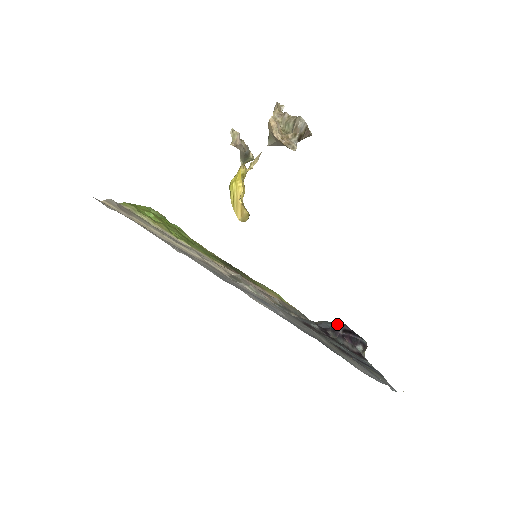
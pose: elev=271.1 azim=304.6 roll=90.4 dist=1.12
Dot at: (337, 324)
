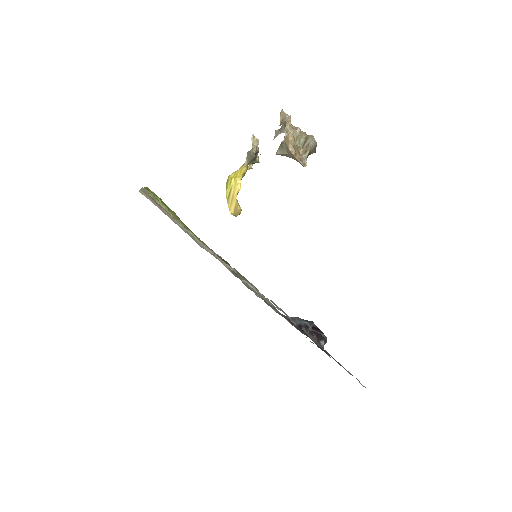
Dot at: (307, 321)
